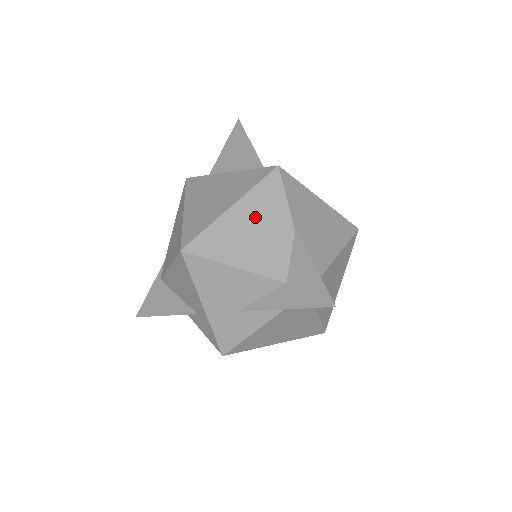
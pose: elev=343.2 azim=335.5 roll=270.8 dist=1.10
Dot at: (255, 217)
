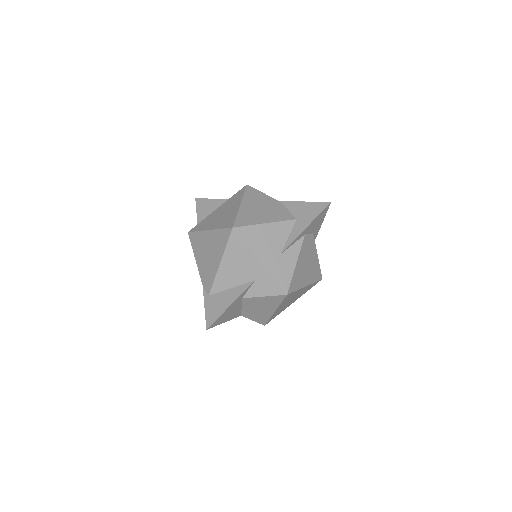
Dot at: (256, 204)
